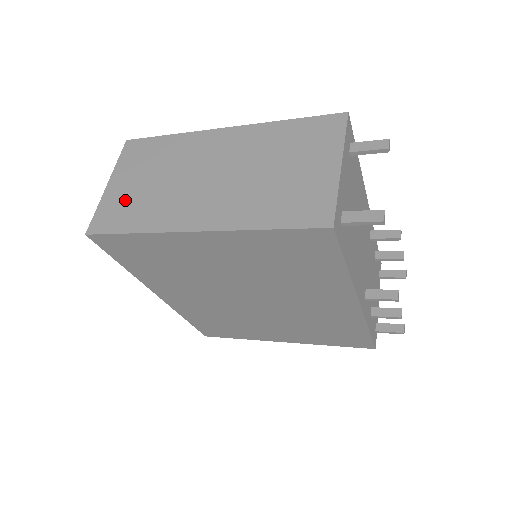
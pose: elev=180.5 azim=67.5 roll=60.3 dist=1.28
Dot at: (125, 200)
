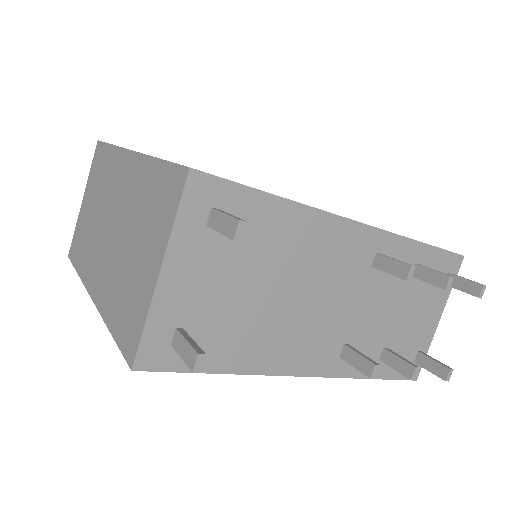
Dot at: (82, 227)
